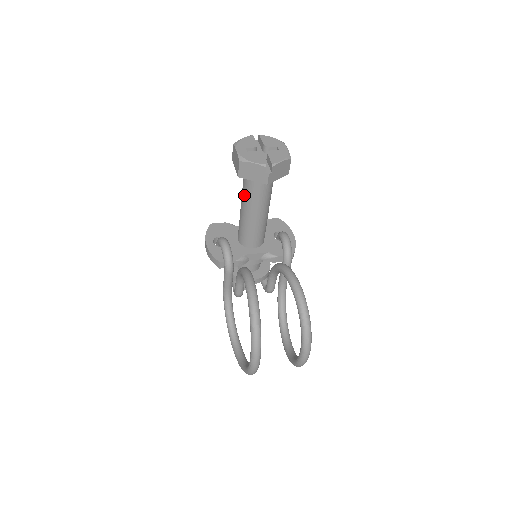
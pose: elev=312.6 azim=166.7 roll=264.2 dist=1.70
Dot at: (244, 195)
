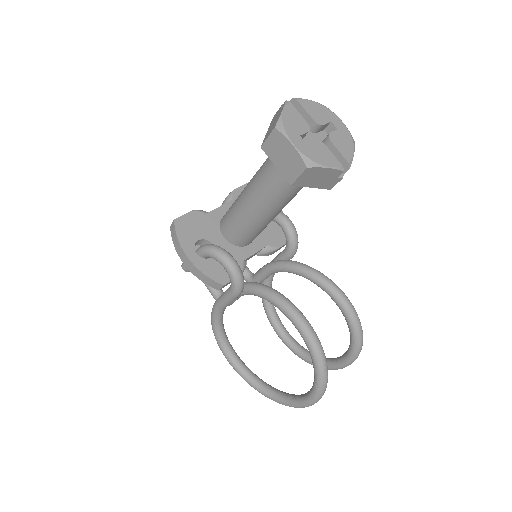
Dot at: (268, 194)
